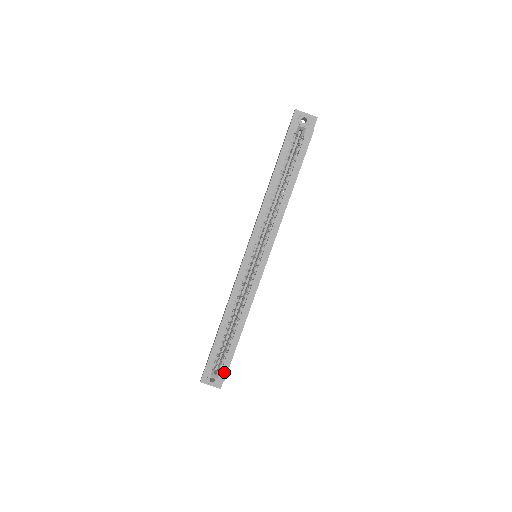
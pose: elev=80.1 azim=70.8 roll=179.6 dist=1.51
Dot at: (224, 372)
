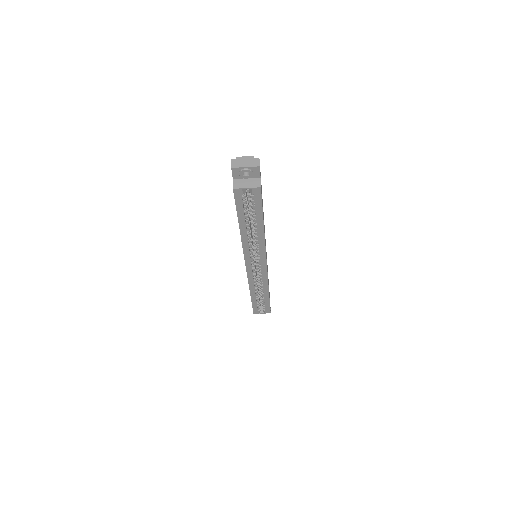
Dot at: (268, 310)
